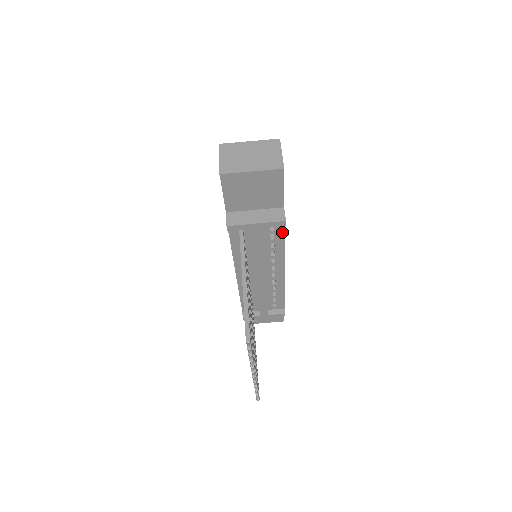
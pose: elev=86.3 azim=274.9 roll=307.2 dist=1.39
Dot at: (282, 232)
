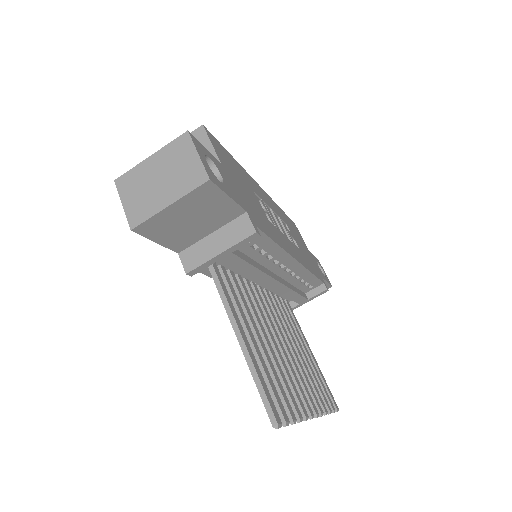
Dot at: (263, 237)
